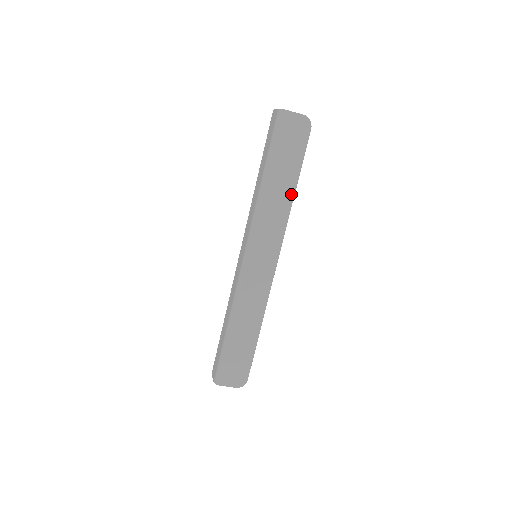
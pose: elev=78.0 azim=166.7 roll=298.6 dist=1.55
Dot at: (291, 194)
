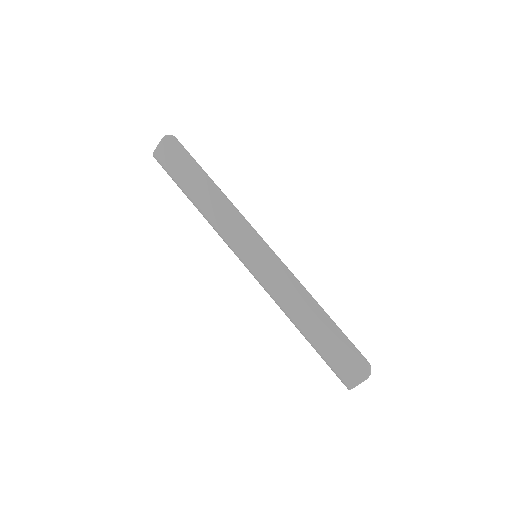
Dot at: (214, 190)
